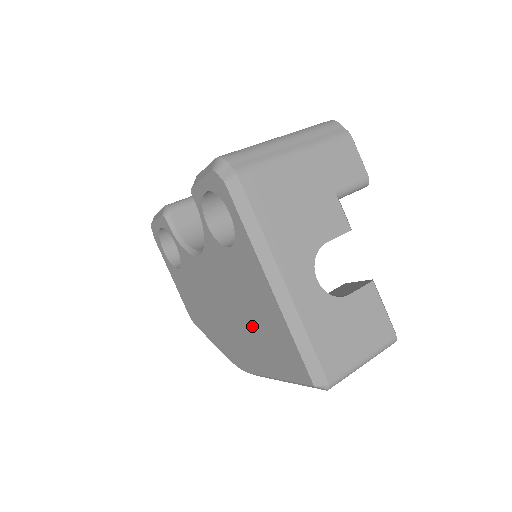
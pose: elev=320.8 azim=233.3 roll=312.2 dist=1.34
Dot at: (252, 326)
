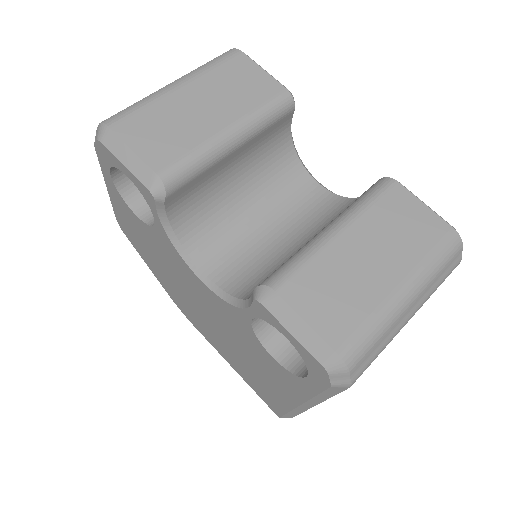
Dot at: (238, 356)
